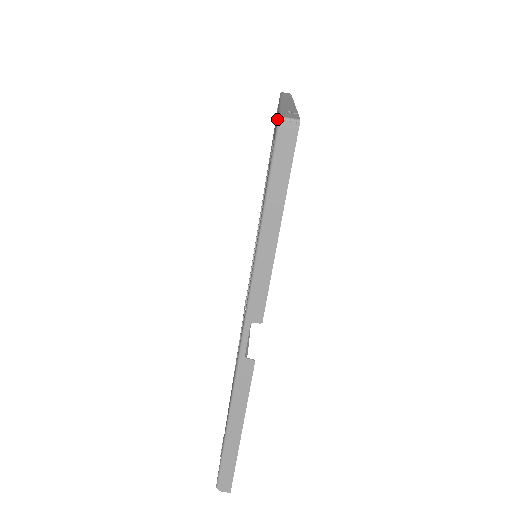
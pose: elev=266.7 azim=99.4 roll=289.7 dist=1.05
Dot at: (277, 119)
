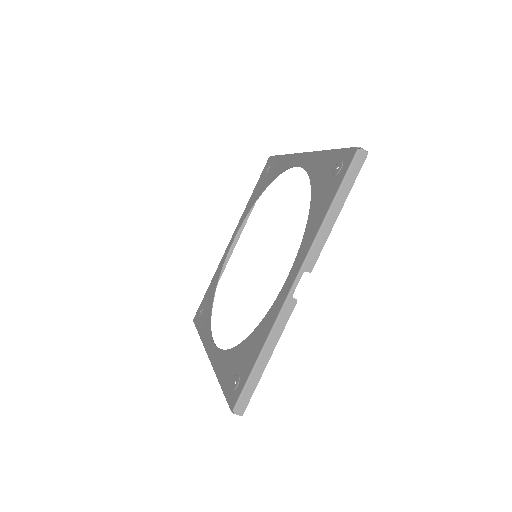
Dot at: (344, 151)
